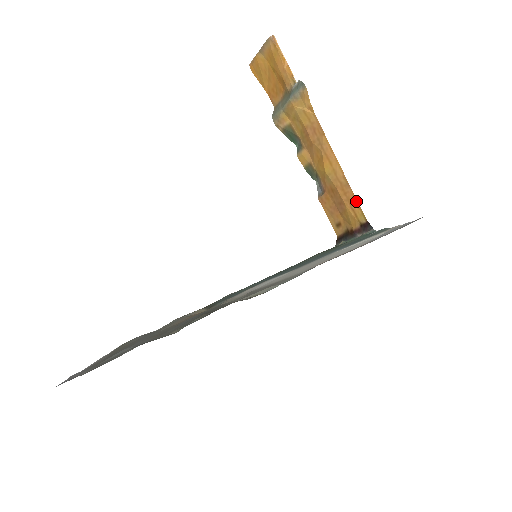
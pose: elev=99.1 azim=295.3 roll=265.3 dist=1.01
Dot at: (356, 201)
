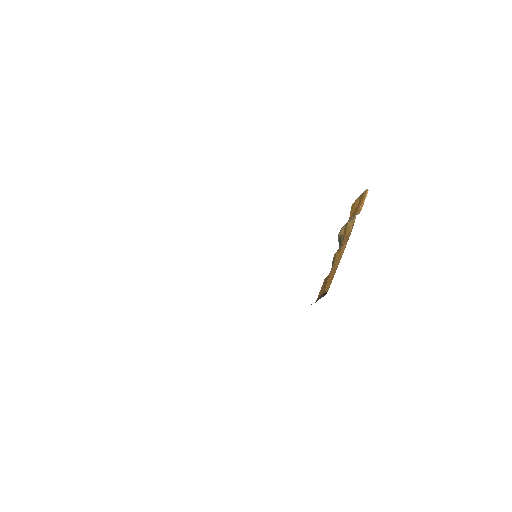
Dot at: (332, 279)
